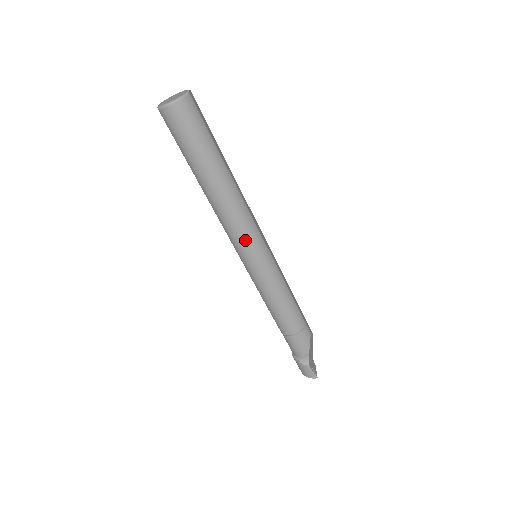
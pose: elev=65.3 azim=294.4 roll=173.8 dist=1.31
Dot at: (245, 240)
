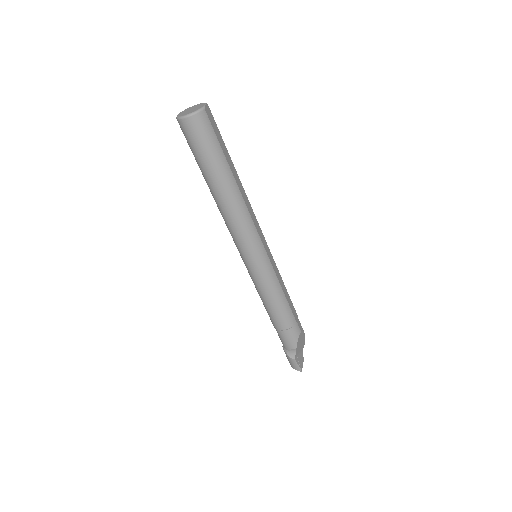
Dot at: (244, 242)
